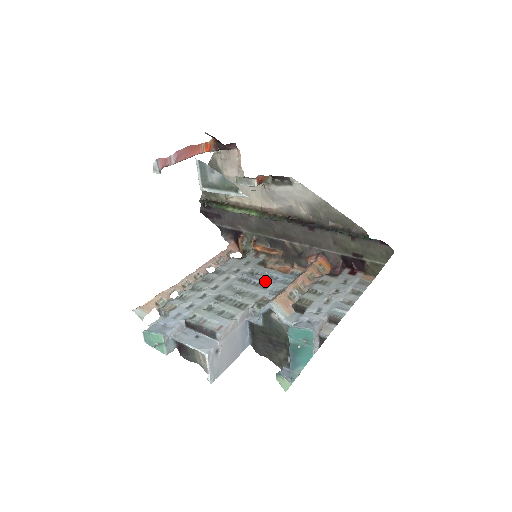
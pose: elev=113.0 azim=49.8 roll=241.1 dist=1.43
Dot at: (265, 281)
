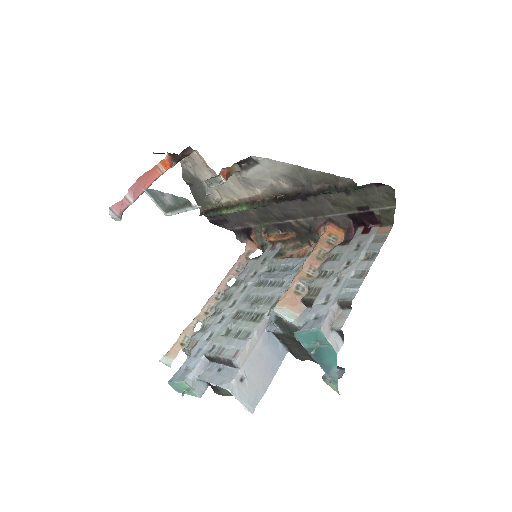
Dot at: (280, 276)
